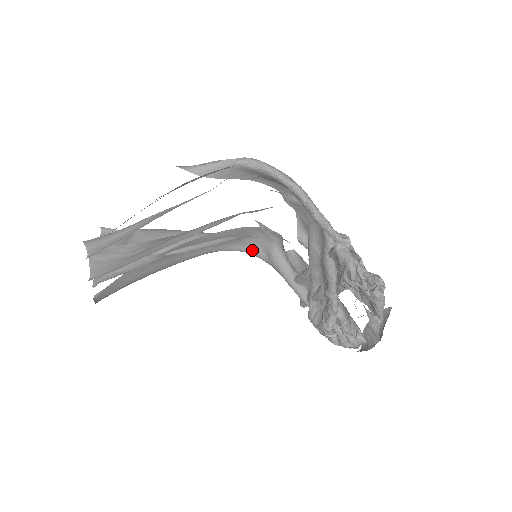
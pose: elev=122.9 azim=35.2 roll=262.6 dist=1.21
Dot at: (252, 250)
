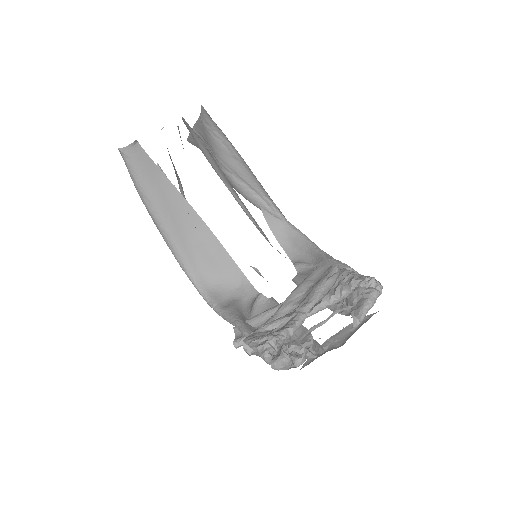
Dot at: (214, 296)
